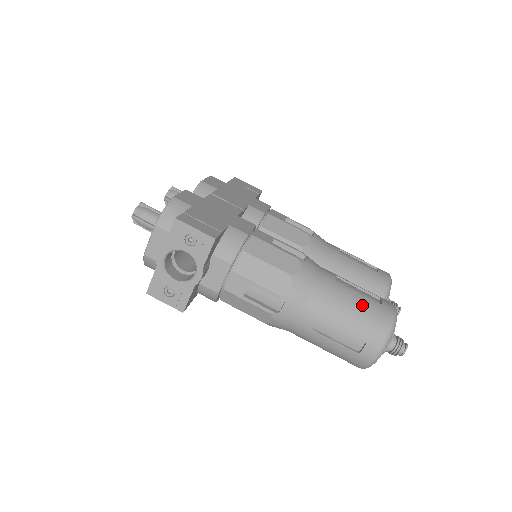
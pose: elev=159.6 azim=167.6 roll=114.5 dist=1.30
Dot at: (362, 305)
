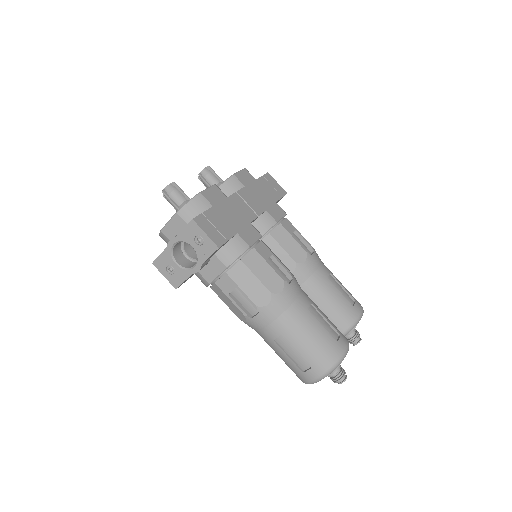
Dot at: (320, 337)
